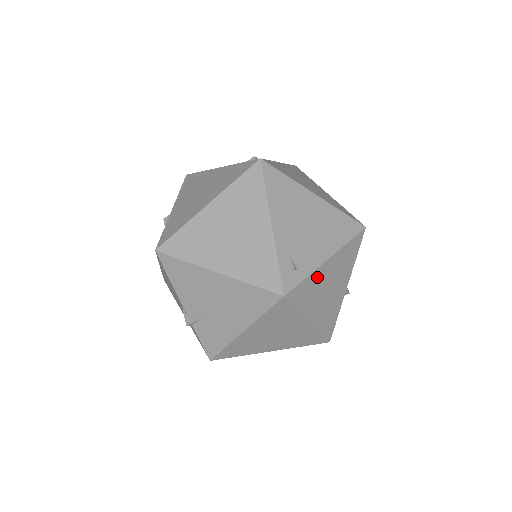
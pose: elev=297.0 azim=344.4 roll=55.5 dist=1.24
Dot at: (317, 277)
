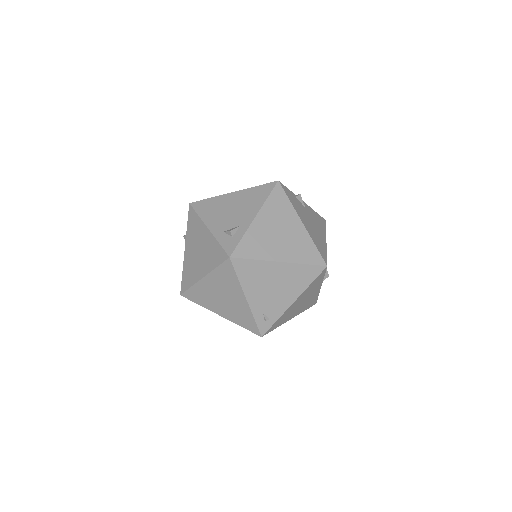
Dot at: (287, 312)
